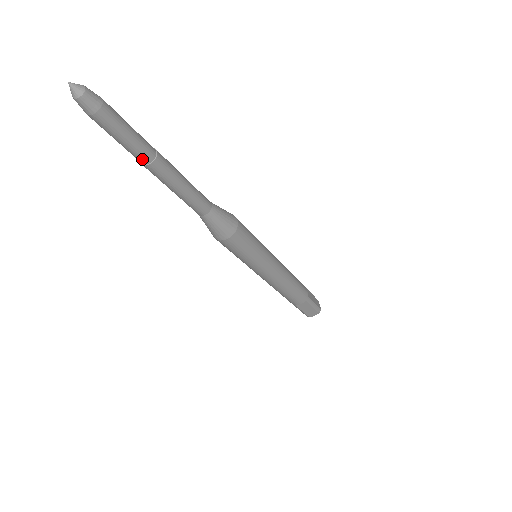
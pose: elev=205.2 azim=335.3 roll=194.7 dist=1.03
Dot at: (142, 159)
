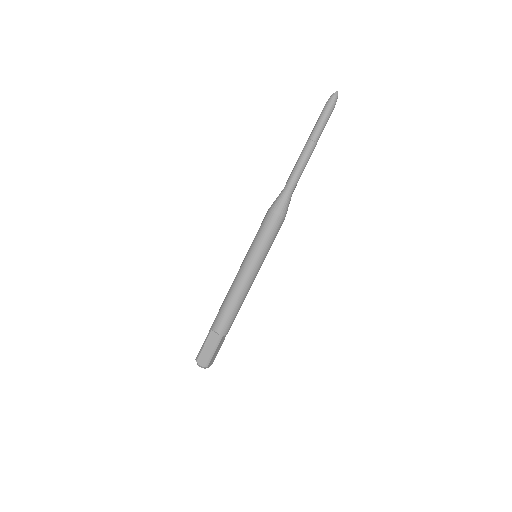
Dot at: (313, 135)
